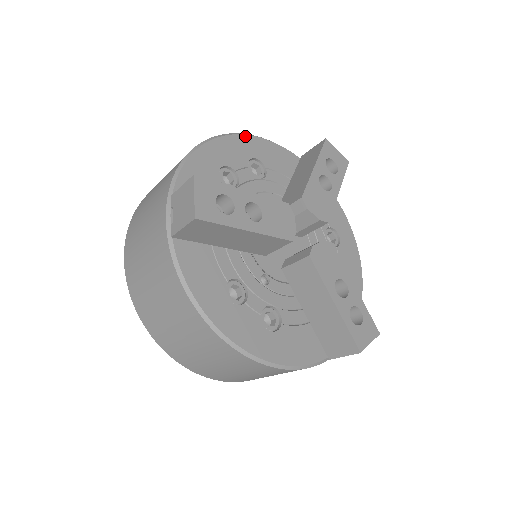
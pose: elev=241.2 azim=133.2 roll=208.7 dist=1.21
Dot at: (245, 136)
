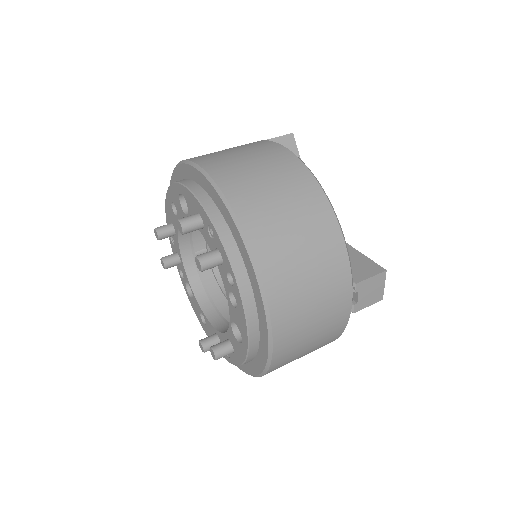
Dot at: occluded
